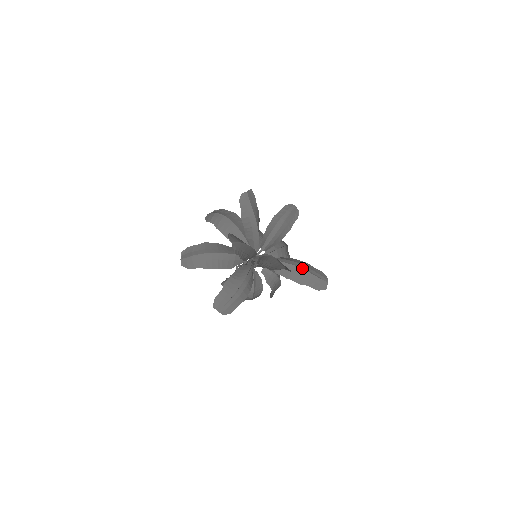
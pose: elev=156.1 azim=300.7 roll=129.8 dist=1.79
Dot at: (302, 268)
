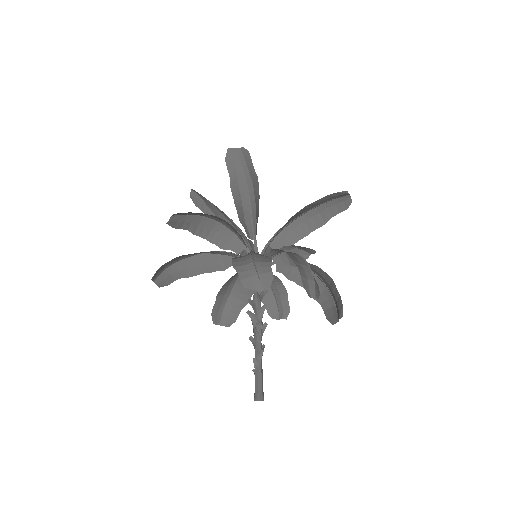
Dot at: (307, 211)
